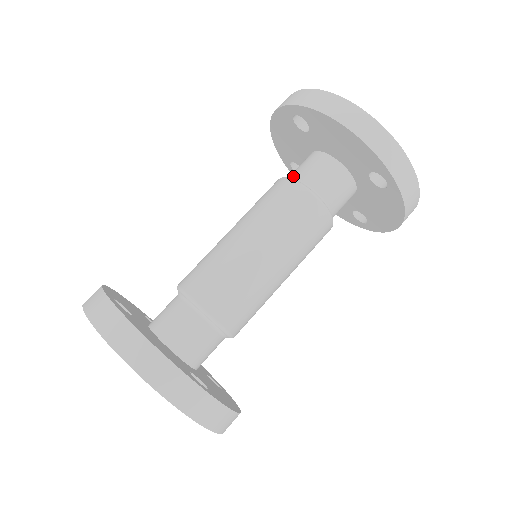
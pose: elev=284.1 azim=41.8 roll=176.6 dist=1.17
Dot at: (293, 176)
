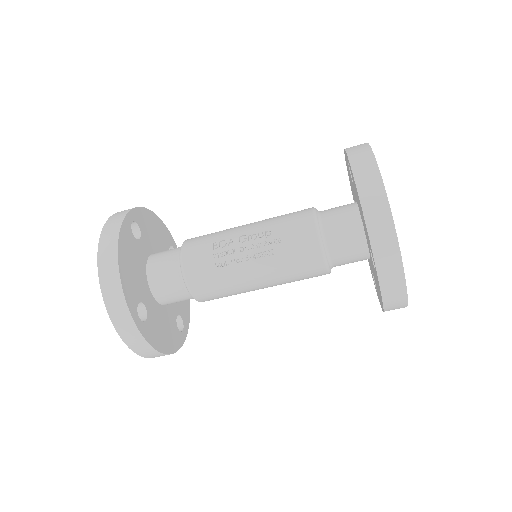
Dot at: (330, 251)
